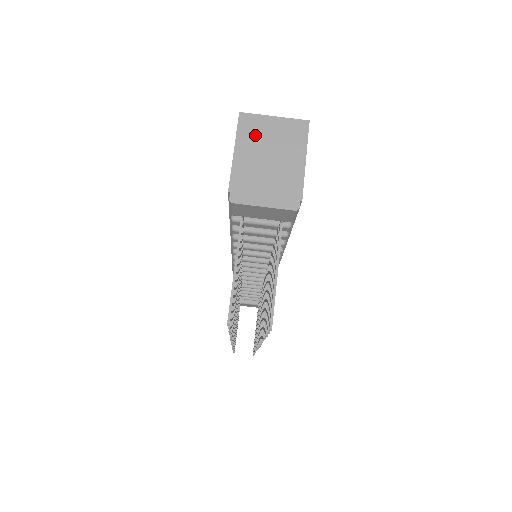
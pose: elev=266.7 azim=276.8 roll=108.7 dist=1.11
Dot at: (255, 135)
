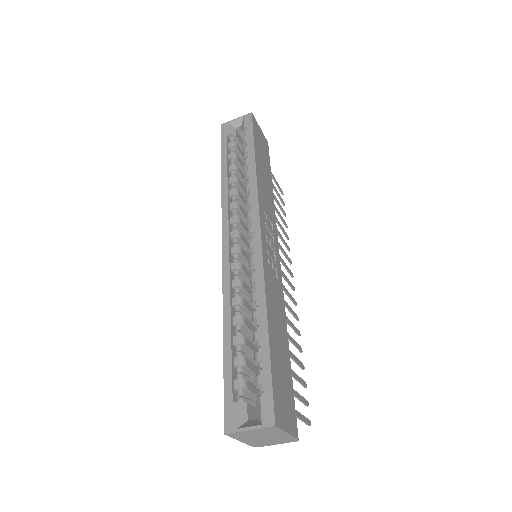
Dot at: (245, 436)
